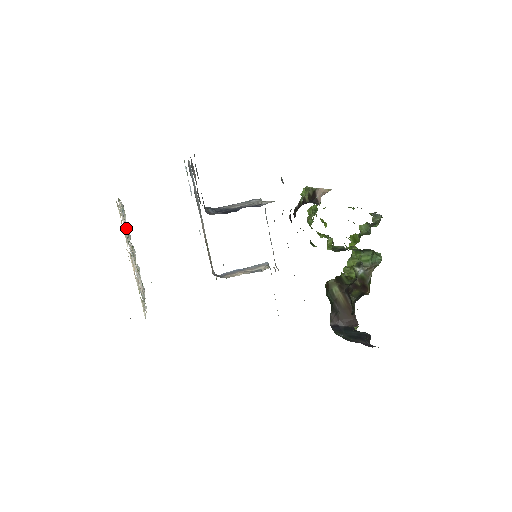
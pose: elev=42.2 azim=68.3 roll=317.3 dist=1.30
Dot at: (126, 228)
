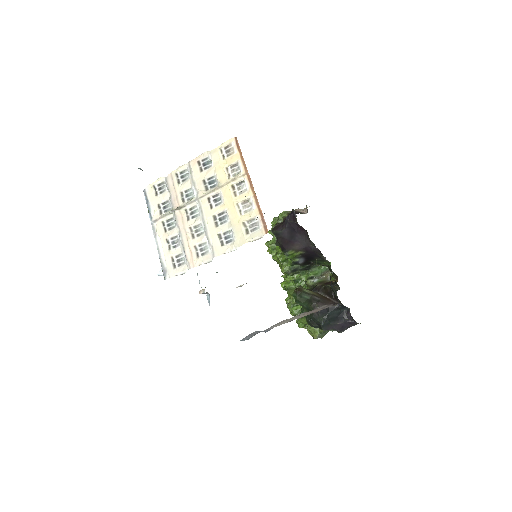
Dot at: (175, 196)
